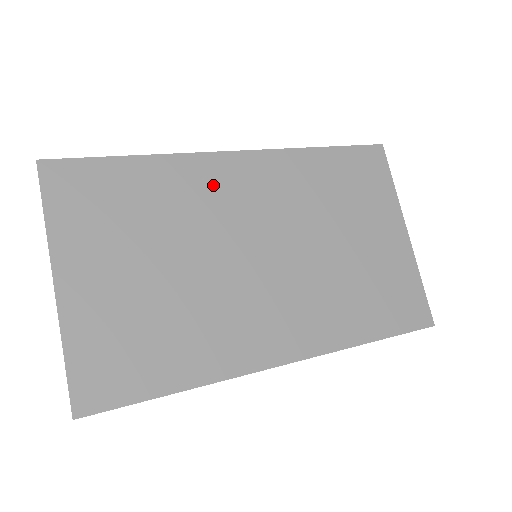
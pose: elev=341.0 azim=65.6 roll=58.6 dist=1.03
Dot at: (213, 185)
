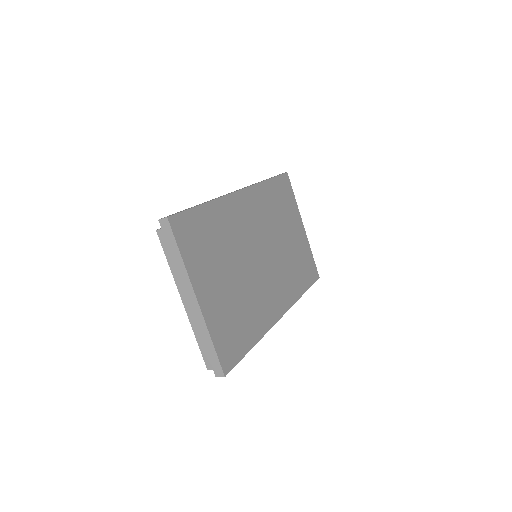
Dot at: (238, 216)
